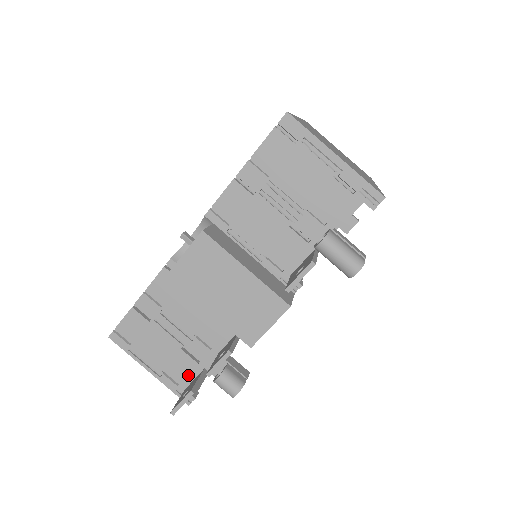
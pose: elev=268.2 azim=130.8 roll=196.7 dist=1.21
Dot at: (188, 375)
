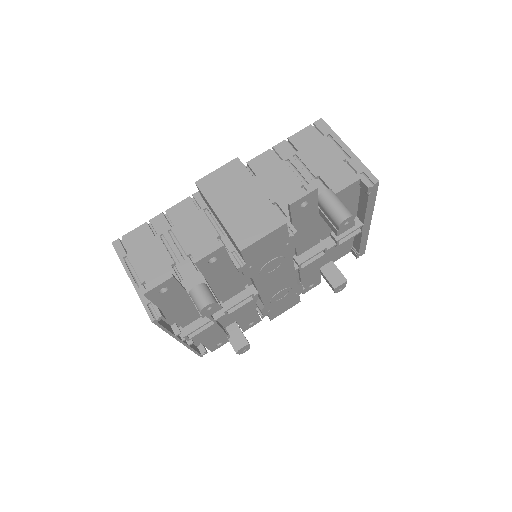
Dot at: occluded
